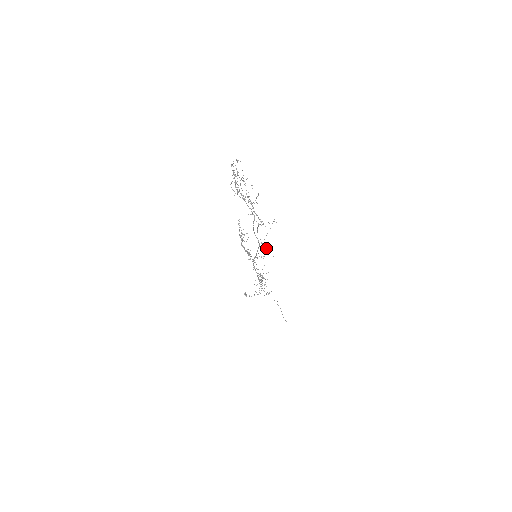
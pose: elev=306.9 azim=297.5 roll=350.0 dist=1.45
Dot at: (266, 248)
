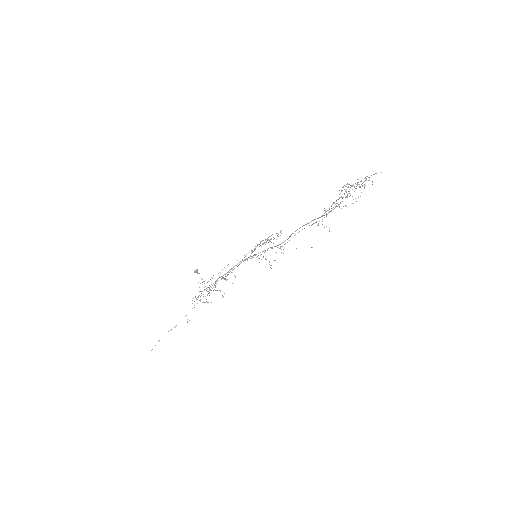
Dot at: occluded
